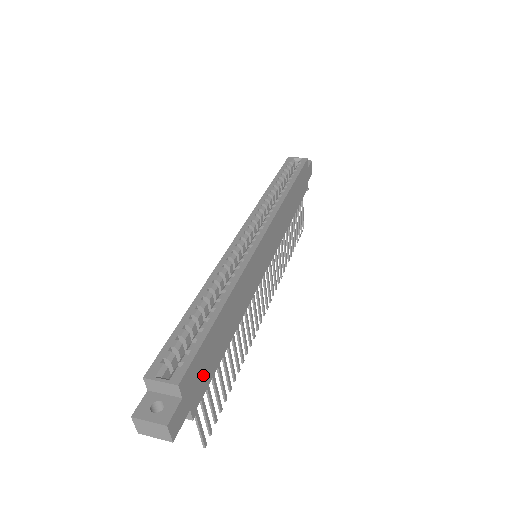
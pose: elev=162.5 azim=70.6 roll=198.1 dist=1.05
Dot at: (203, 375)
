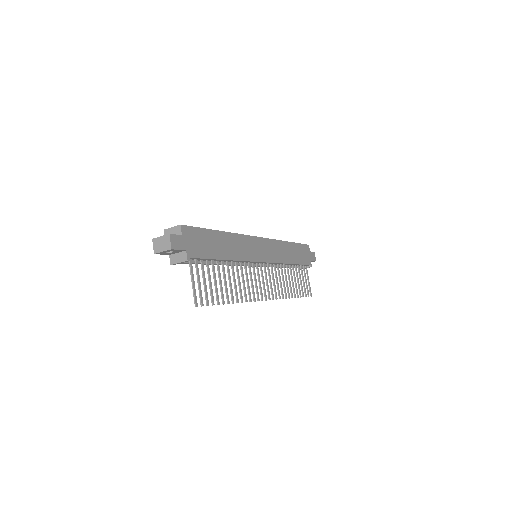
Dot at: (199, 246)
